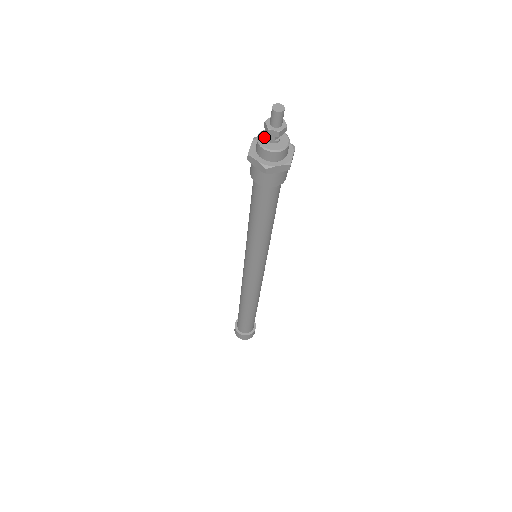
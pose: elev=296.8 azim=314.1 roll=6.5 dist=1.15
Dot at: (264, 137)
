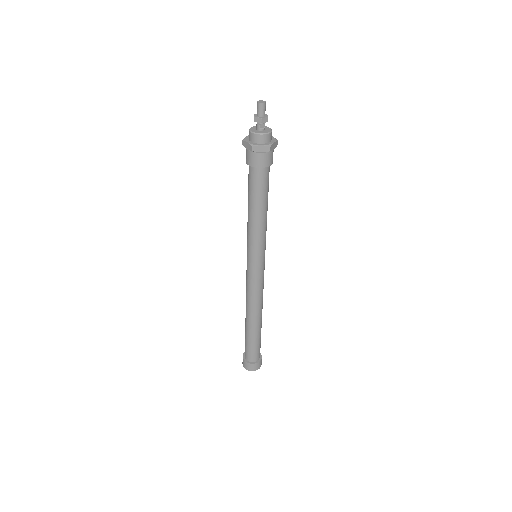
Dot at: (254, 128)
